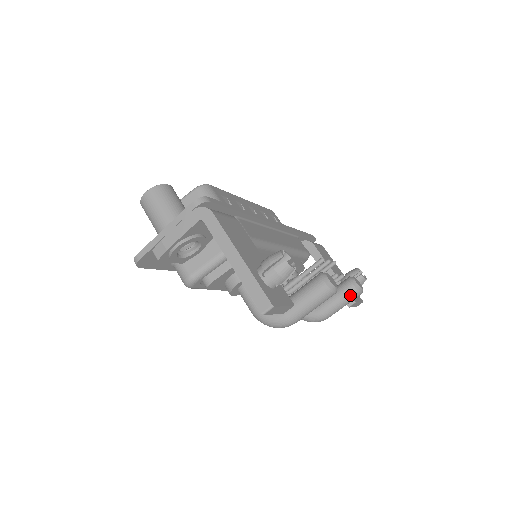
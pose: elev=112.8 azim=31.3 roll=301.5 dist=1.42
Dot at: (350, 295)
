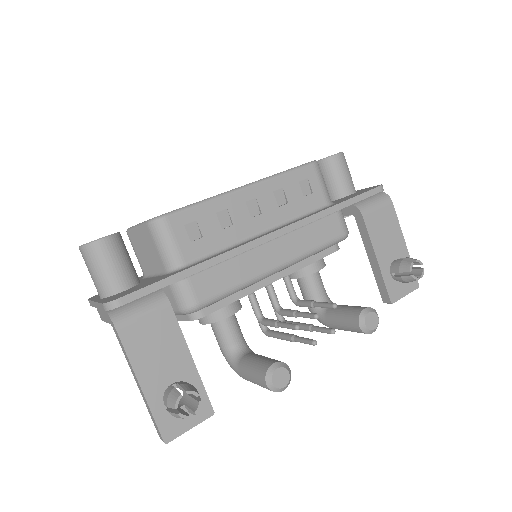
Dot at: (356, 331)
